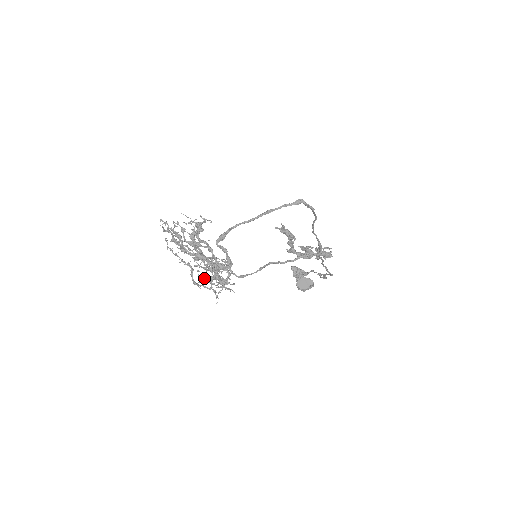
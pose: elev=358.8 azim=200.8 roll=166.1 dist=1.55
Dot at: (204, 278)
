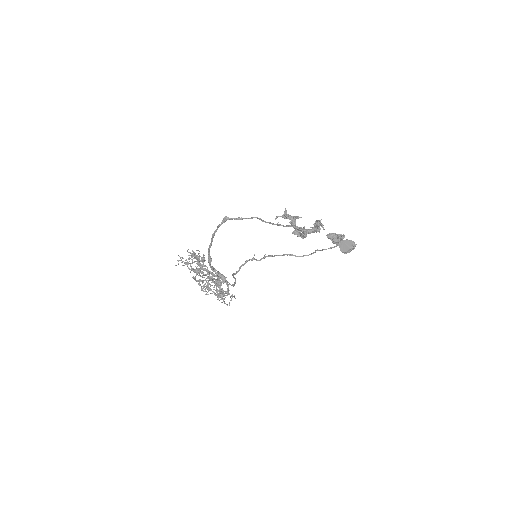
Dot at: occluded
